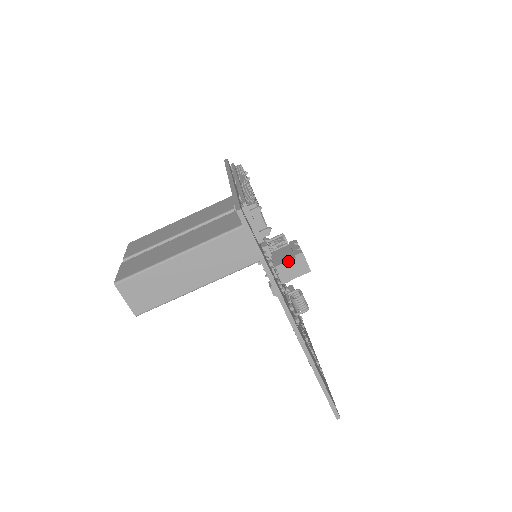
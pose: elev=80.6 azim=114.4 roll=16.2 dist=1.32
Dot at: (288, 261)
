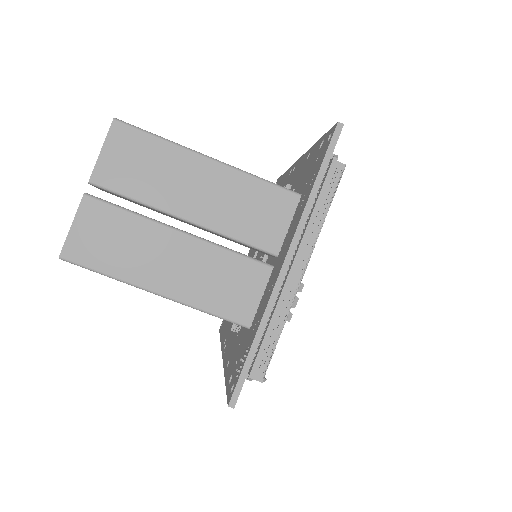
Dot at: occluded
